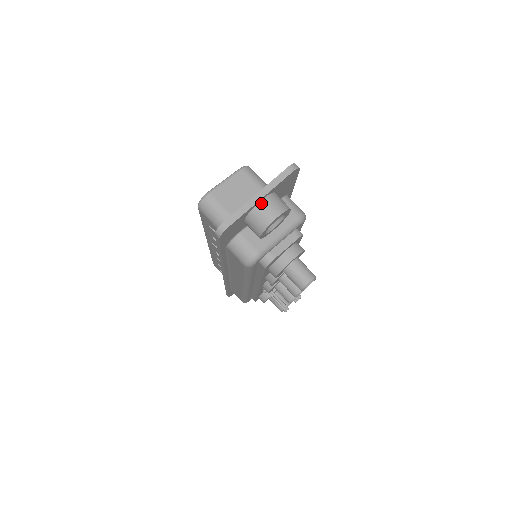
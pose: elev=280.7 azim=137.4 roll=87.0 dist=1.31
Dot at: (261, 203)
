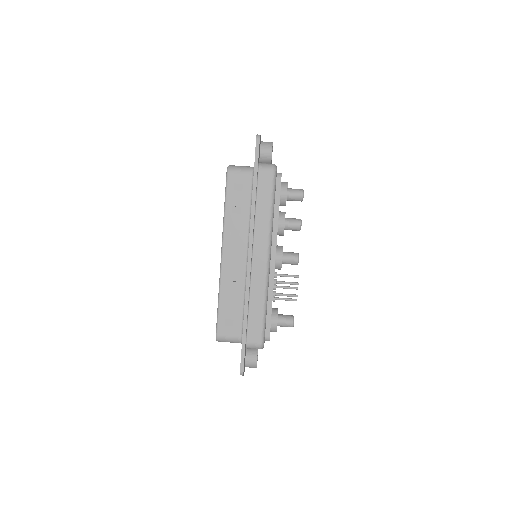
Dot at: (262, 141)
